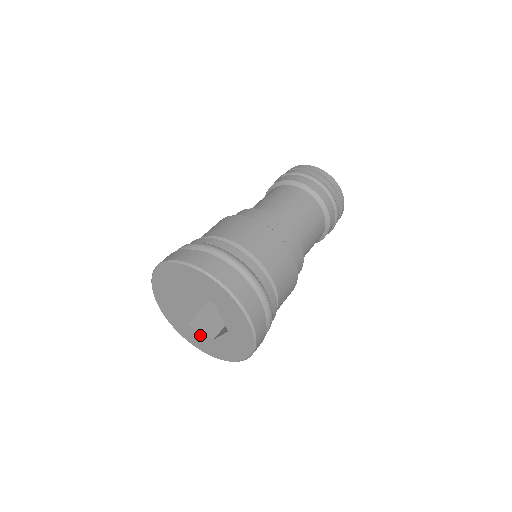
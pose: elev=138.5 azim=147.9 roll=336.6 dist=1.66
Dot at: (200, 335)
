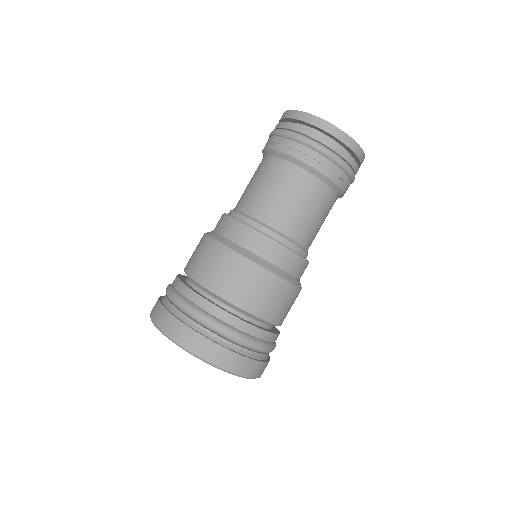
Dot at: occluded
